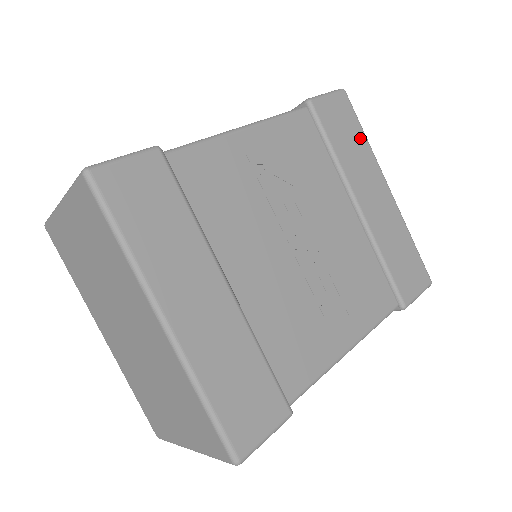
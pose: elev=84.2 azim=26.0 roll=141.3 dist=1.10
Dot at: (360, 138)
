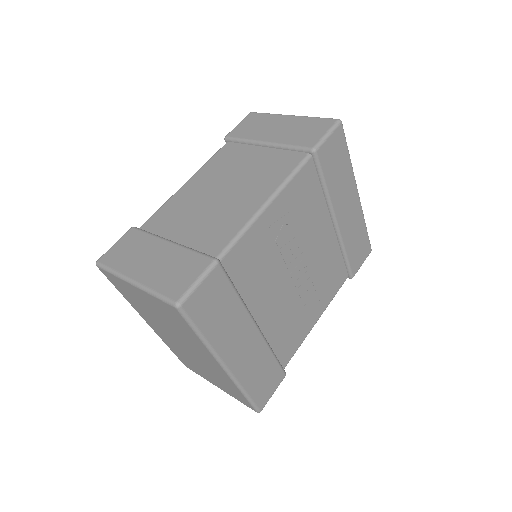
Dot at: (346, 163)
